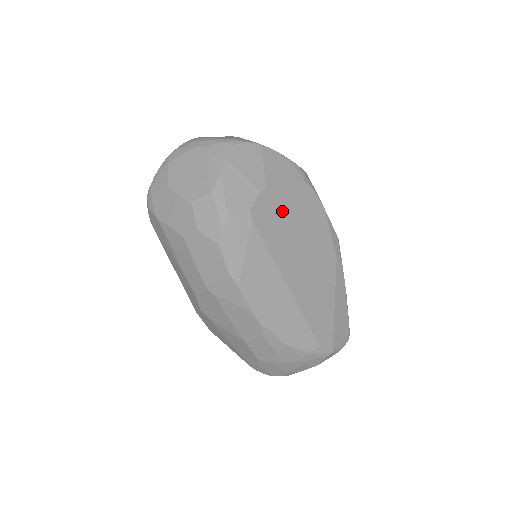
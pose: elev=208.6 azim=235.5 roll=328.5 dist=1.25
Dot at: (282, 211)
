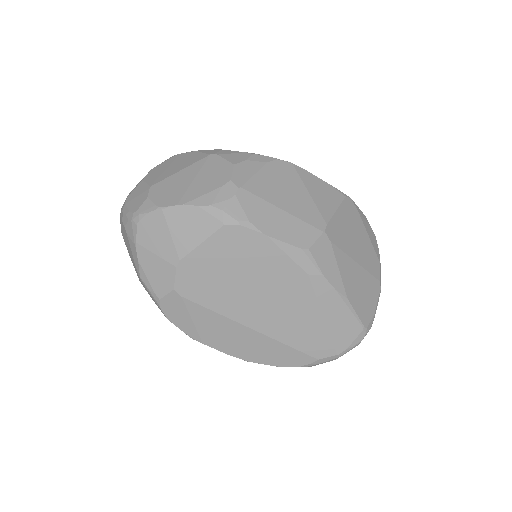
Dot at: (211, 270)
